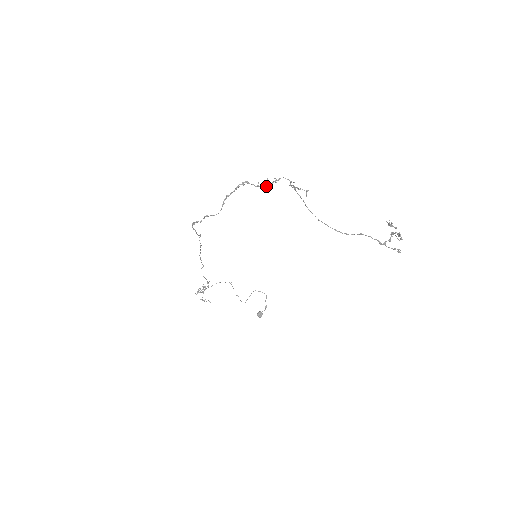
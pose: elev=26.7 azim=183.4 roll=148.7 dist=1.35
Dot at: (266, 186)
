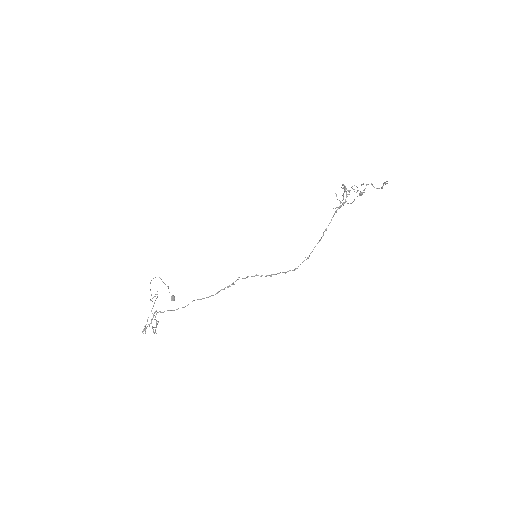
Dot at: occluded
